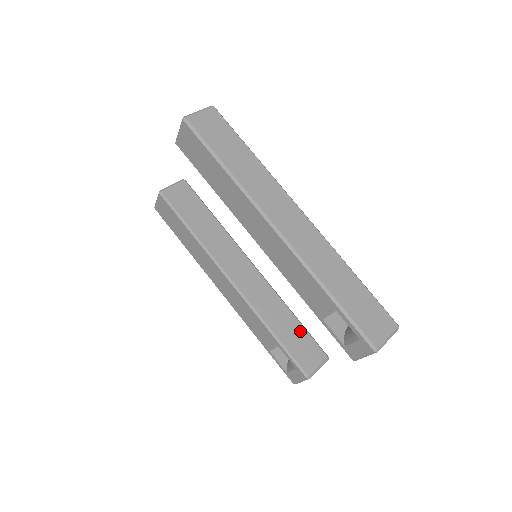
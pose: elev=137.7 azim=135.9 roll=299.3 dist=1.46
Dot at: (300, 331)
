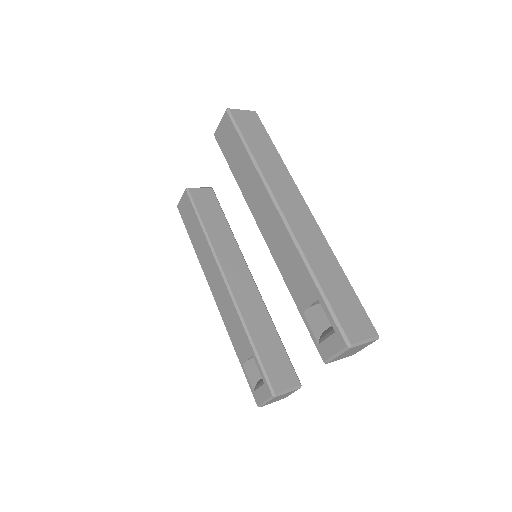
Dot at: (279, 349)
